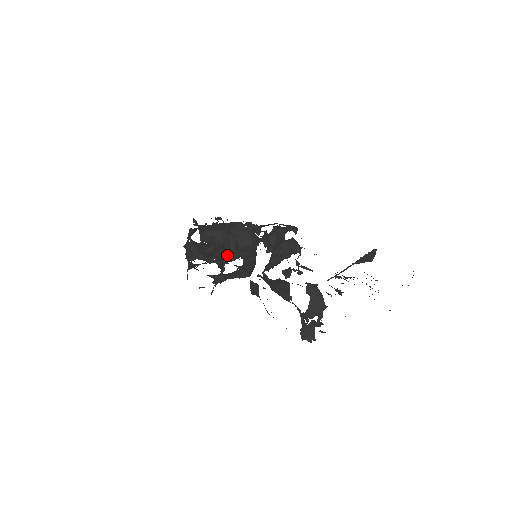
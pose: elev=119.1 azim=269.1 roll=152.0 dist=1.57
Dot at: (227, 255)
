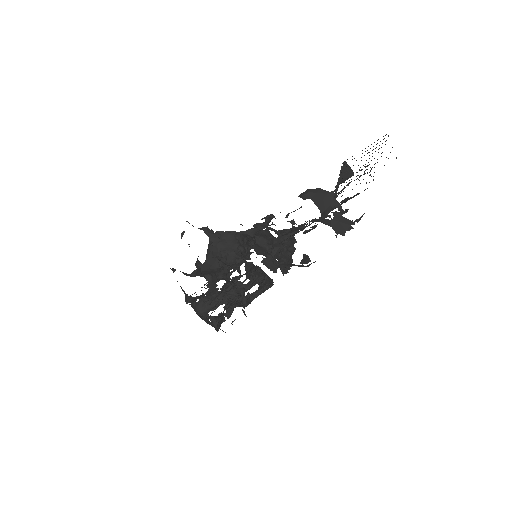
Dot at: (220, 260)
